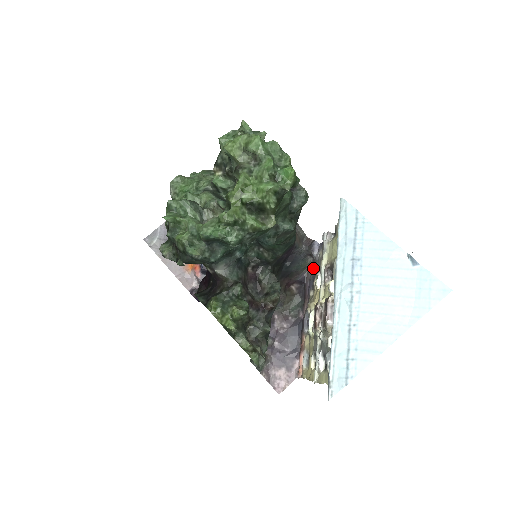
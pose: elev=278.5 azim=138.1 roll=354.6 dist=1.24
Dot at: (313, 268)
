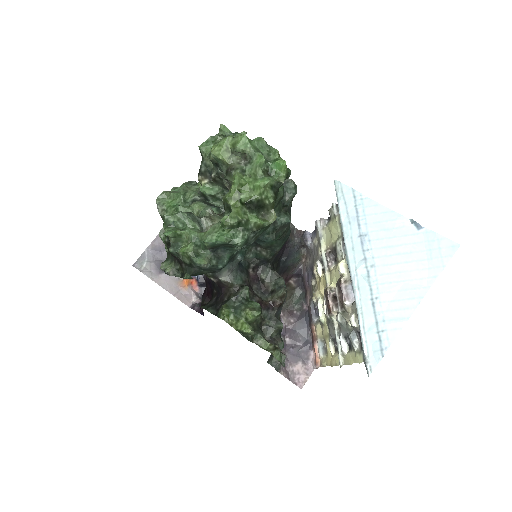
Dot at: (309, 258)
